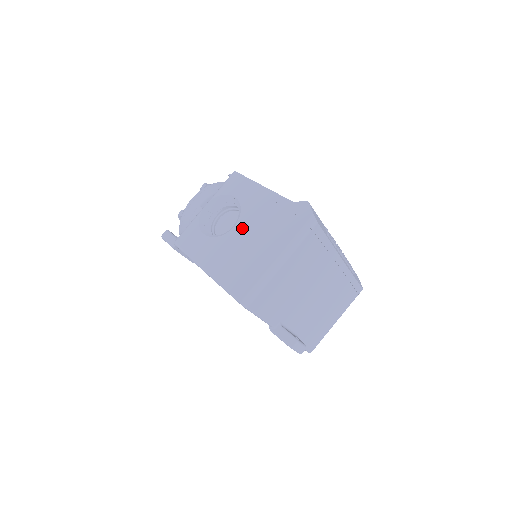
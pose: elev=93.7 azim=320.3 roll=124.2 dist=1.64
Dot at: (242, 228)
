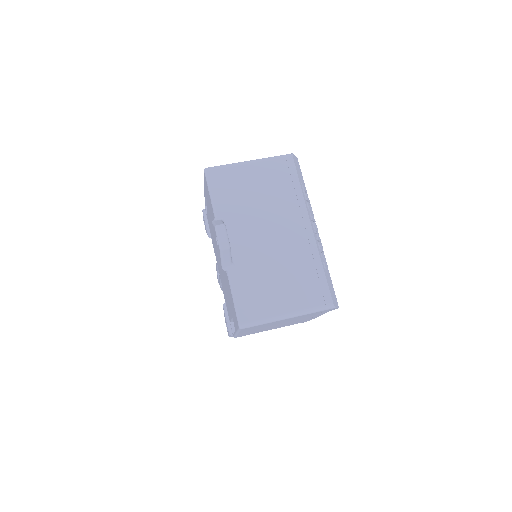
Dot at: occluded
